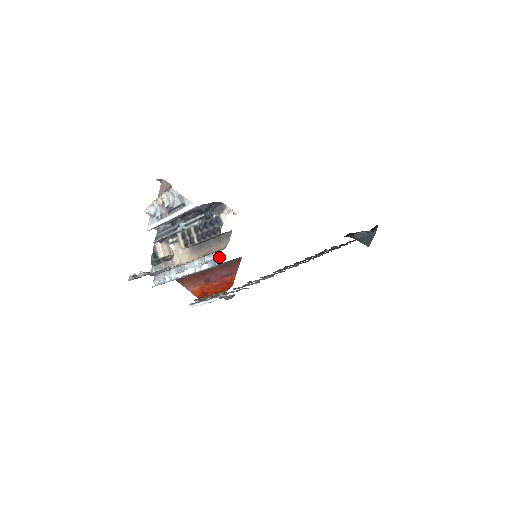
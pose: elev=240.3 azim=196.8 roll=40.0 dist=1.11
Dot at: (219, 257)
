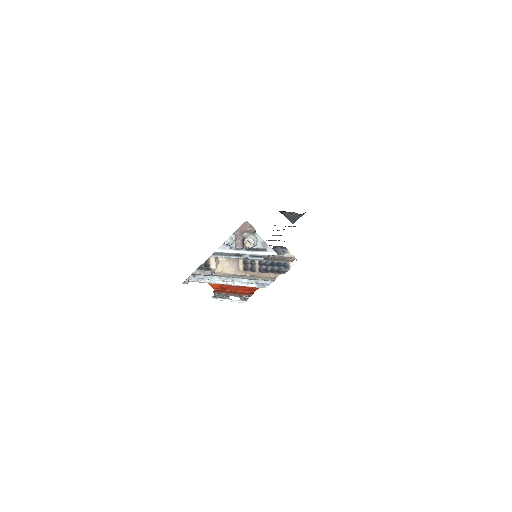
Dot at: occluded
